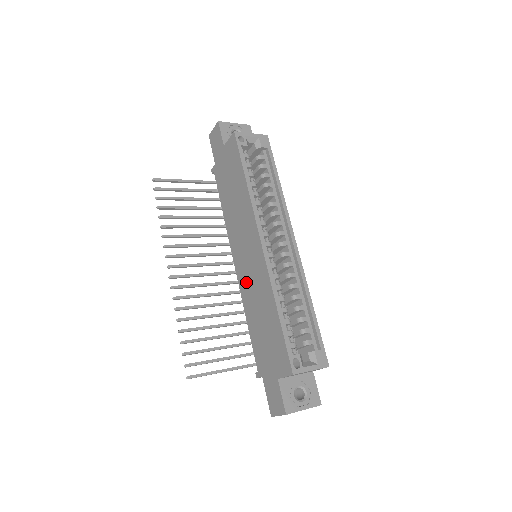
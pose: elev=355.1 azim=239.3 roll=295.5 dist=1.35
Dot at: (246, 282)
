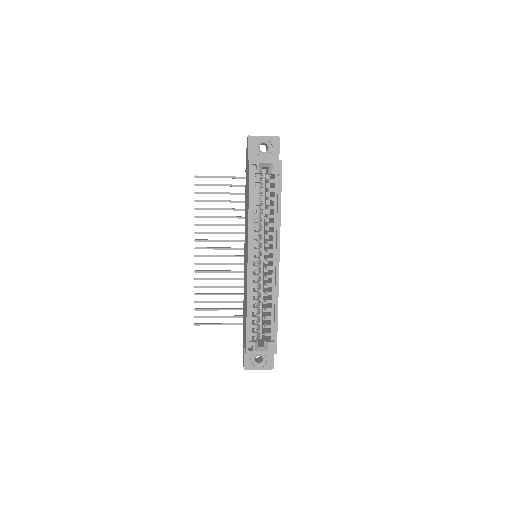
Dot at: occluded
